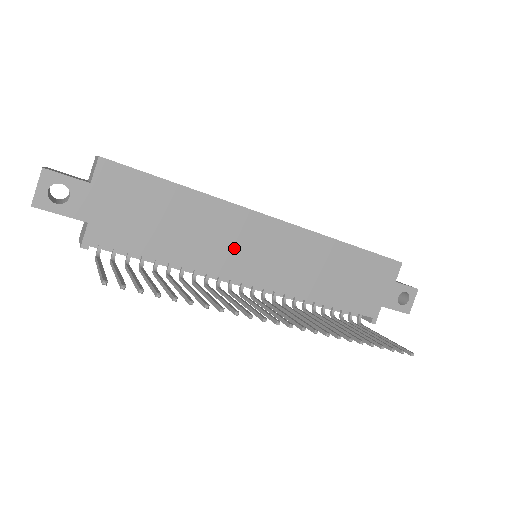
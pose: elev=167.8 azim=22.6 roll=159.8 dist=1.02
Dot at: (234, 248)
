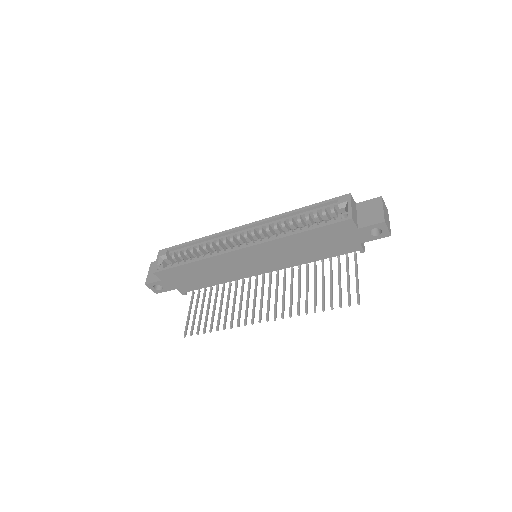
Dot at: (237, 268)
